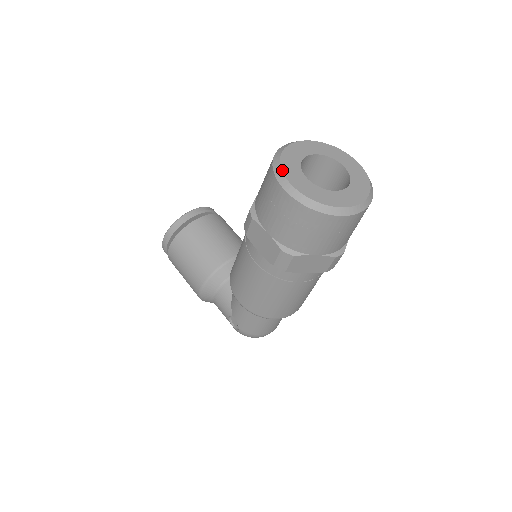
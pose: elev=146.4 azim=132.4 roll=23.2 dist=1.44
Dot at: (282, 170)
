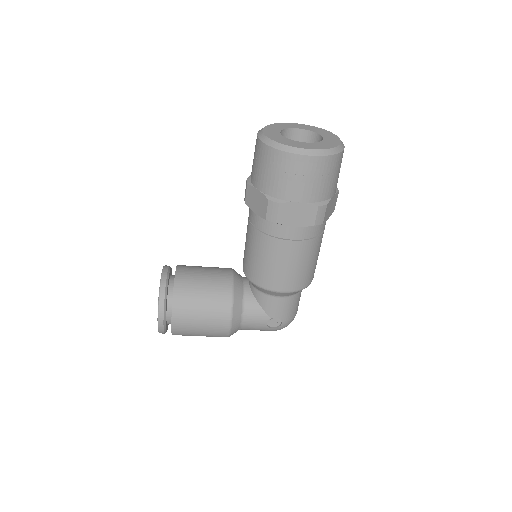
Dot at: (289, 146)
